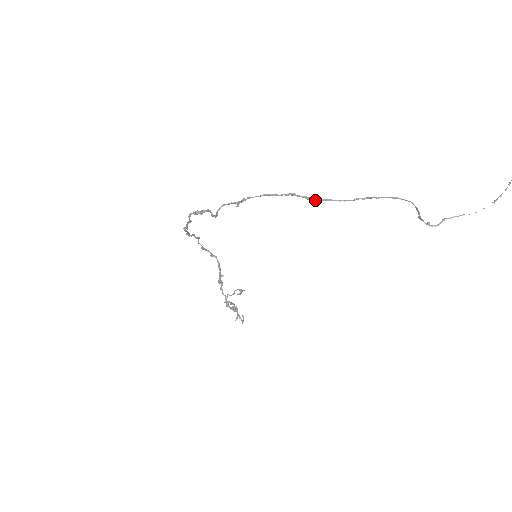
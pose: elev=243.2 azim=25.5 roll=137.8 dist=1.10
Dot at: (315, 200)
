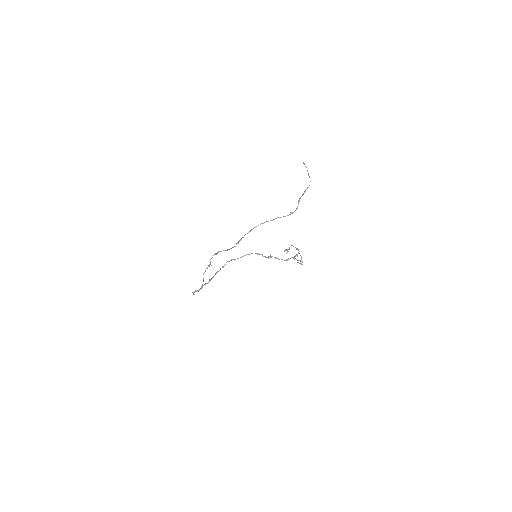
Dot at: (227, 250)
